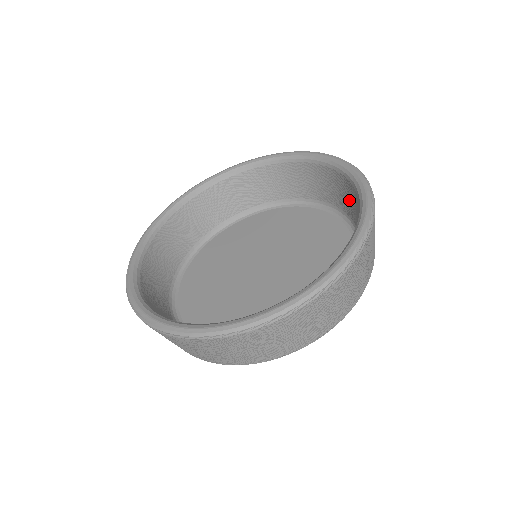
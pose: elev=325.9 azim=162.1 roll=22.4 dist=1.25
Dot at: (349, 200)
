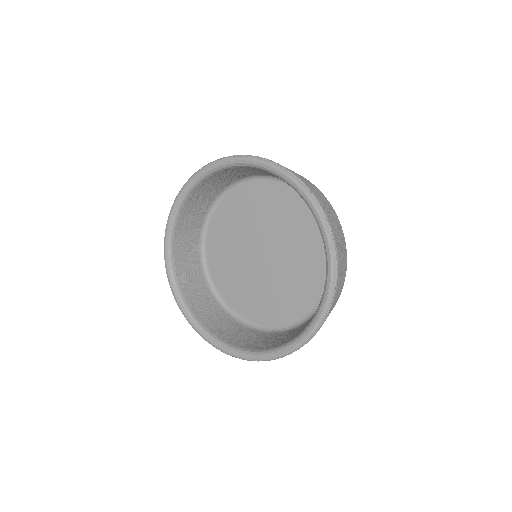
Dot at: (272, 174)
